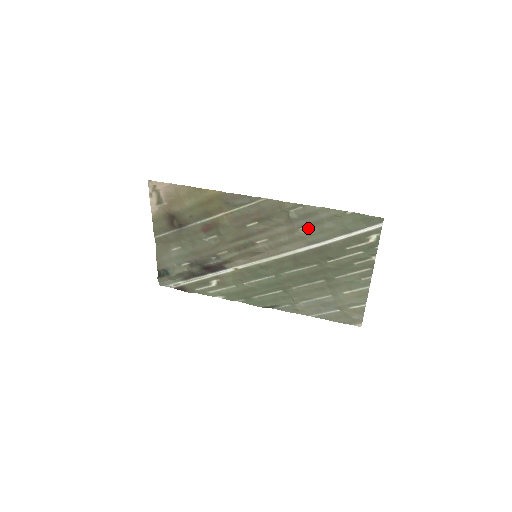
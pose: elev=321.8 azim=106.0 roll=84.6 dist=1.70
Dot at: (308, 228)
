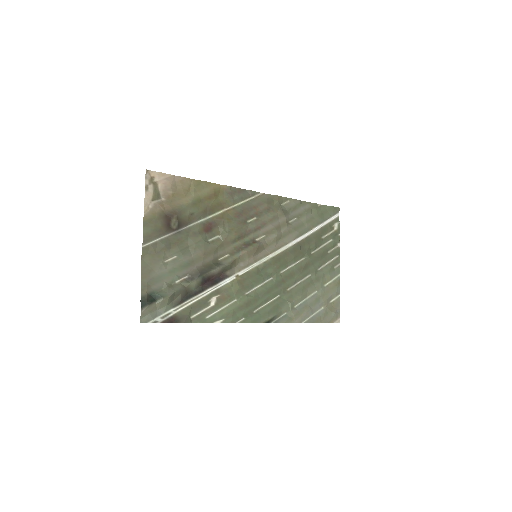
Dot at: (295, 221)
